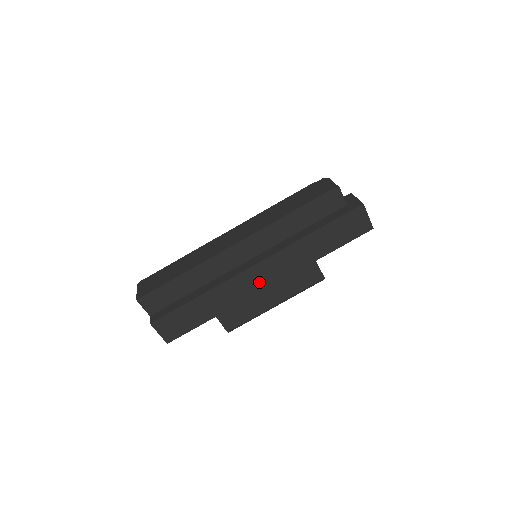
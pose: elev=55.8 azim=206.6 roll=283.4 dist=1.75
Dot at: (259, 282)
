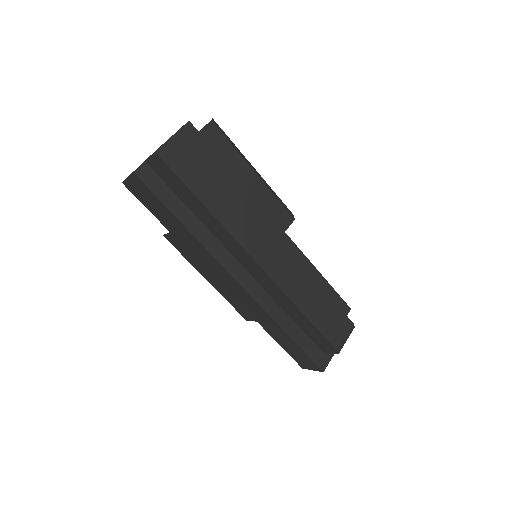
Dot at: (222, 279)
